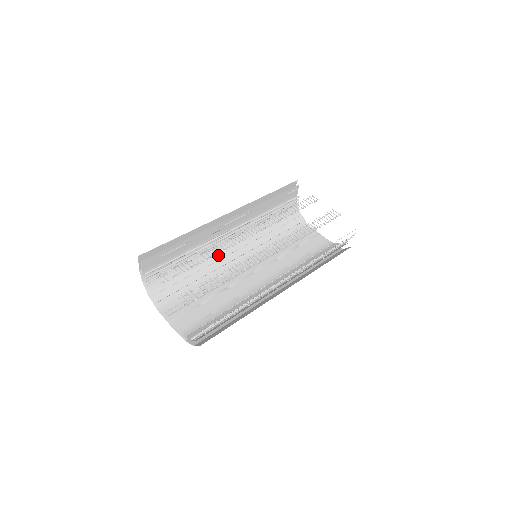
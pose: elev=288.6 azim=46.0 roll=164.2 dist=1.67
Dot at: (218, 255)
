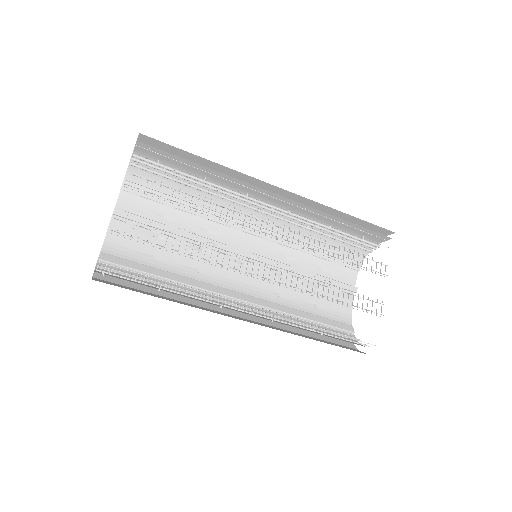
Dot at: (233, 211)
